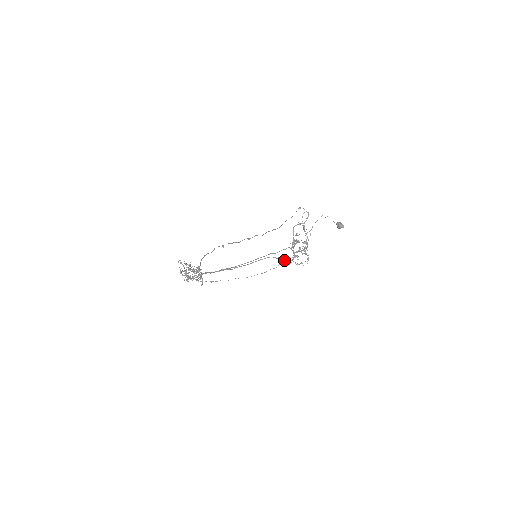
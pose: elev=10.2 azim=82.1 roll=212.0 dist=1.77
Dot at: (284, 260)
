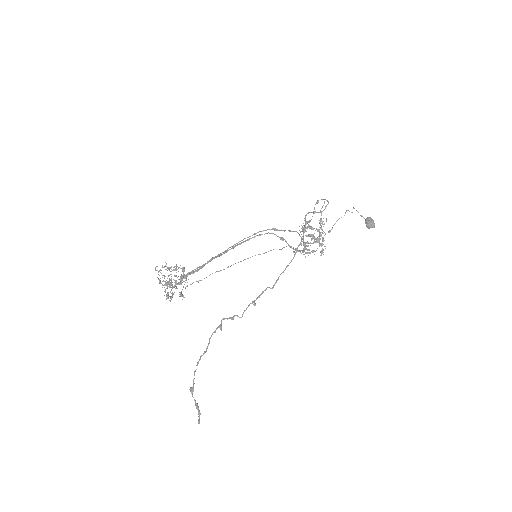
Dot at: (290, 246)
